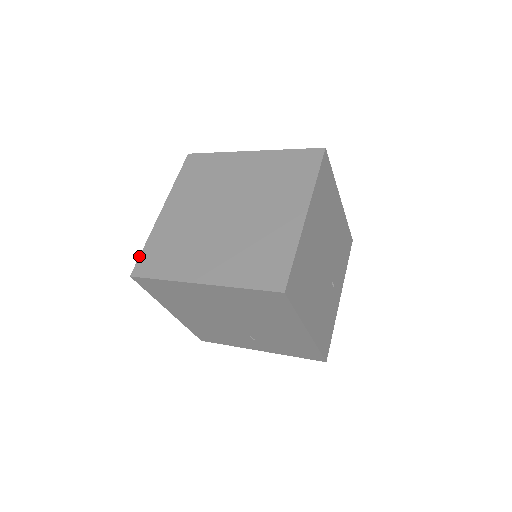
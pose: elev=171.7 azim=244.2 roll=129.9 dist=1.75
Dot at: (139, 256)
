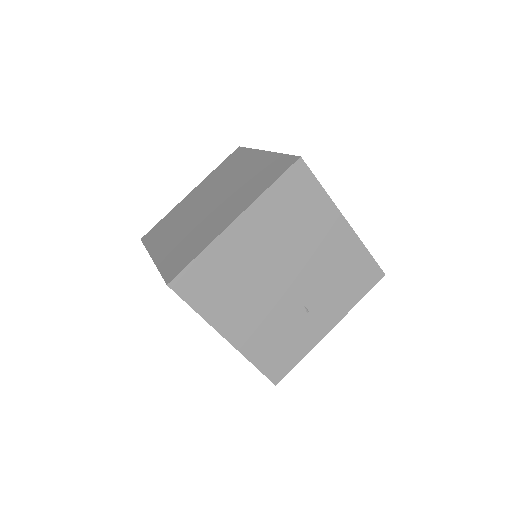
Dot at: (155, 225)
